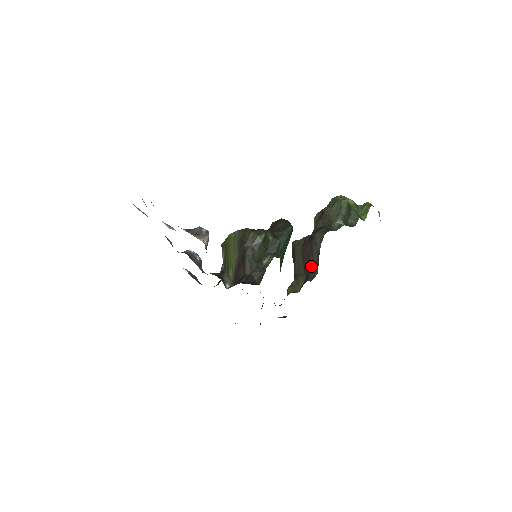
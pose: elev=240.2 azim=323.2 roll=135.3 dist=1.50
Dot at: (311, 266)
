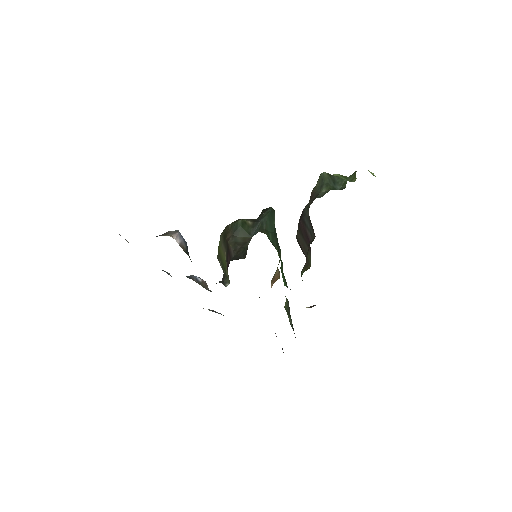
Dot at: (309, 236)
